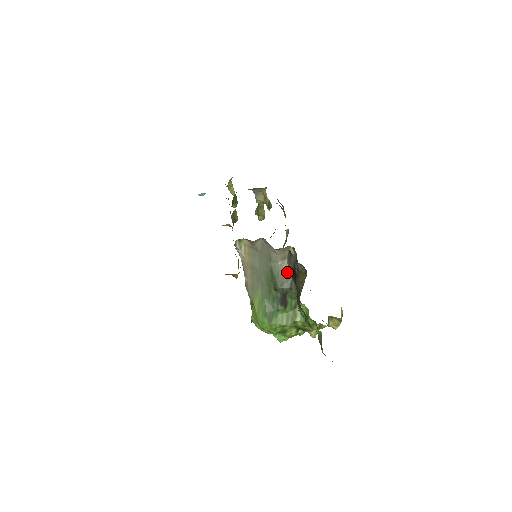
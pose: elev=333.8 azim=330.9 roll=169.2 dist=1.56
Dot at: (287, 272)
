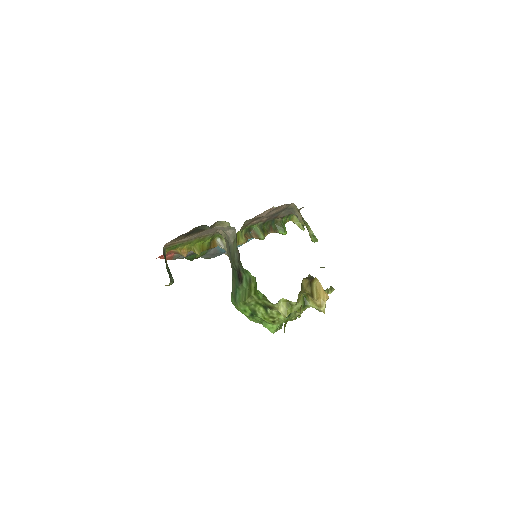
Dot at: (236, 248)
